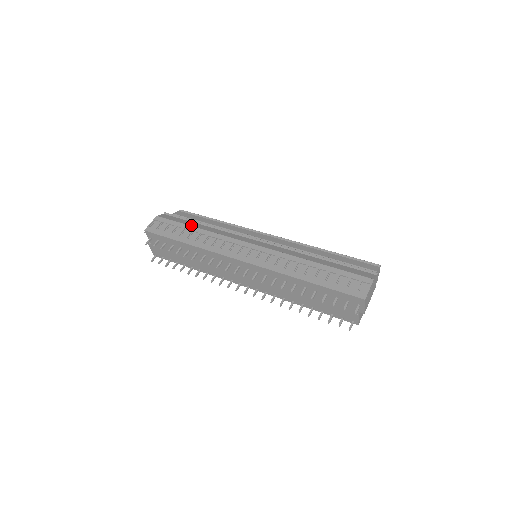
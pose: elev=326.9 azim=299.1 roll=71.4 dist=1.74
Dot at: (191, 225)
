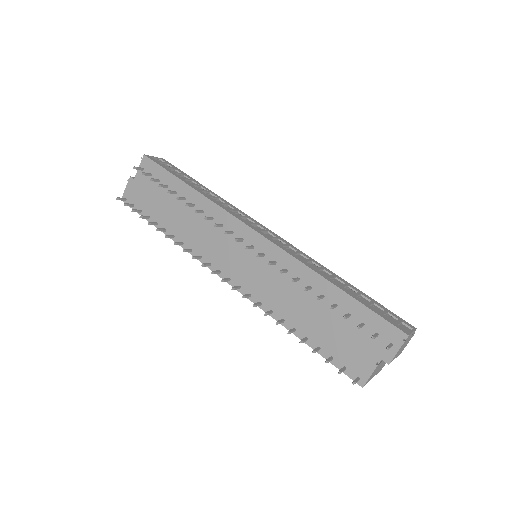
Dot at: (201, 184)
